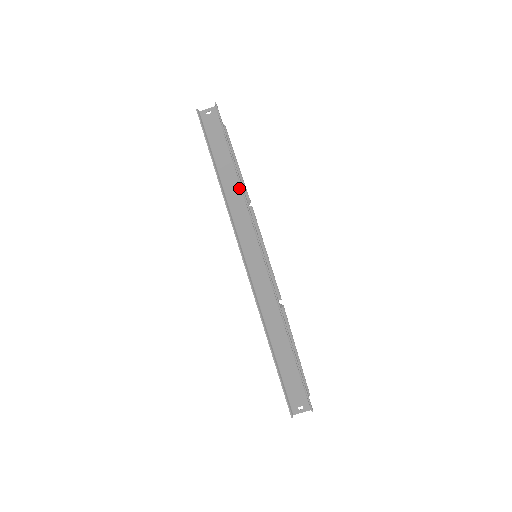
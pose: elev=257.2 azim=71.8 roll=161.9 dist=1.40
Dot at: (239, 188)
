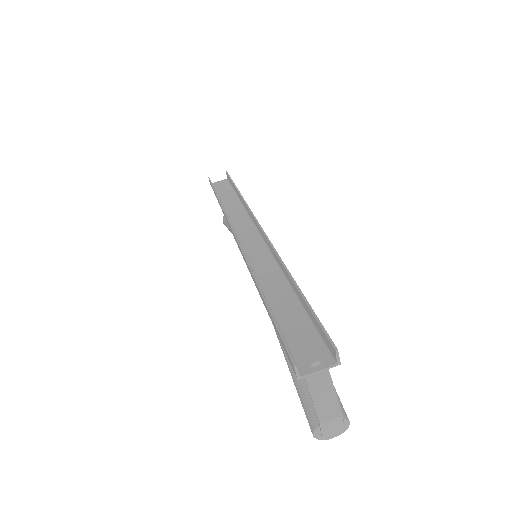
Dot at: (240, 205)
